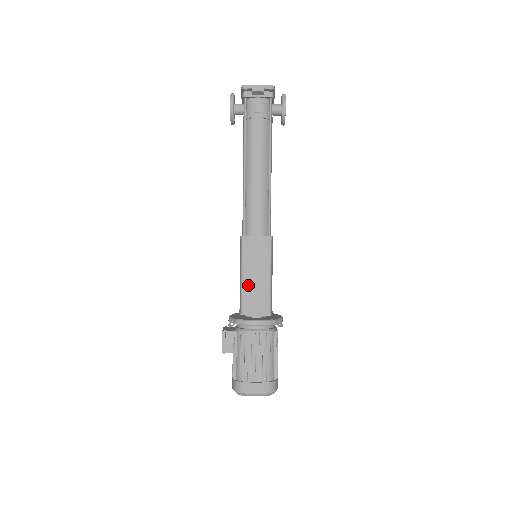
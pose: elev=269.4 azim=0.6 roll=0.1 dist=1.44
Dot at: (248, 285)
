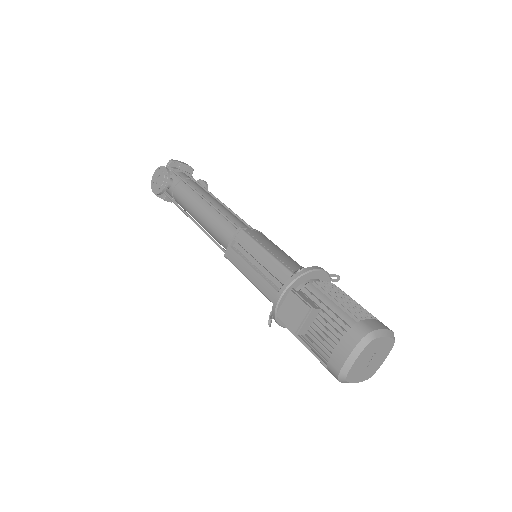
Dot at: (278, 255)
